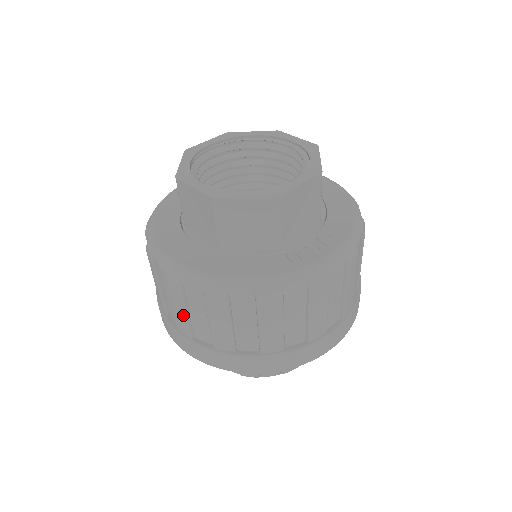
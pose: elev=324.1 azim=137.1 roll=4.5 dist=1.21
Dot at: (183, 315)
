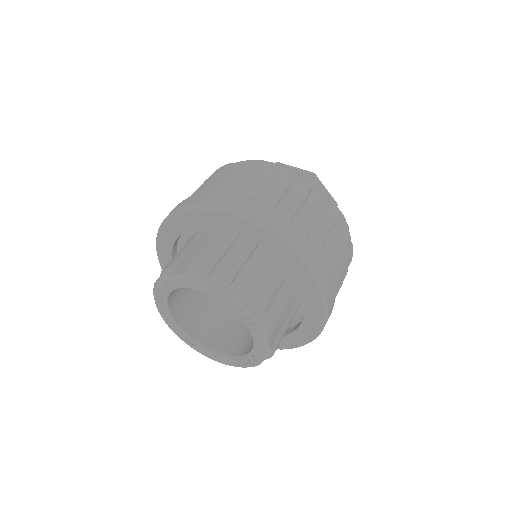
Dot at: (210, 182)
